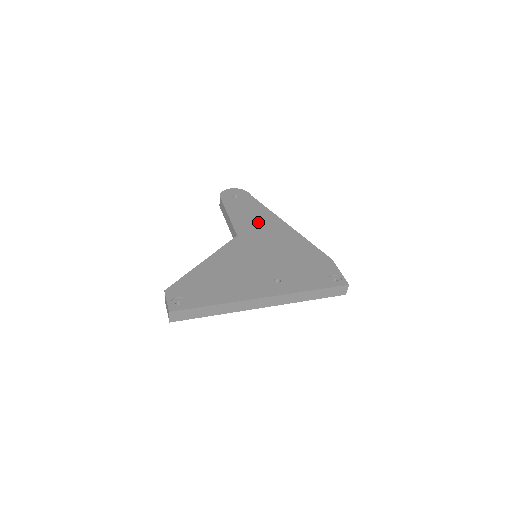
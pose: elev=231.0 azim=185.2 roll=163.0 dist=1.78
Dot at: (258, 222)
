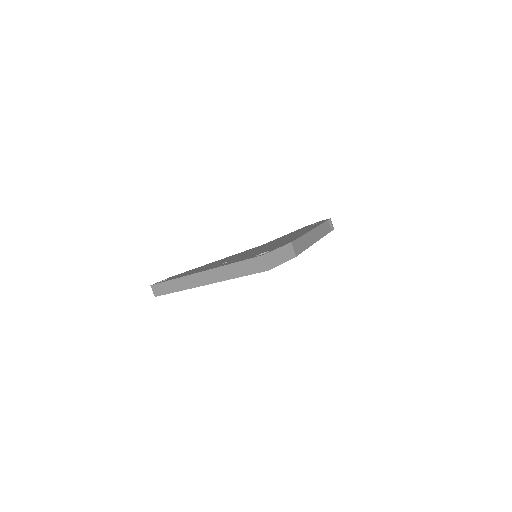
Dot at: occluded
